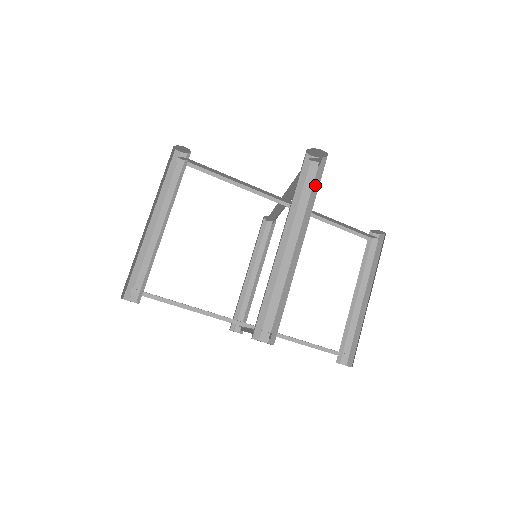
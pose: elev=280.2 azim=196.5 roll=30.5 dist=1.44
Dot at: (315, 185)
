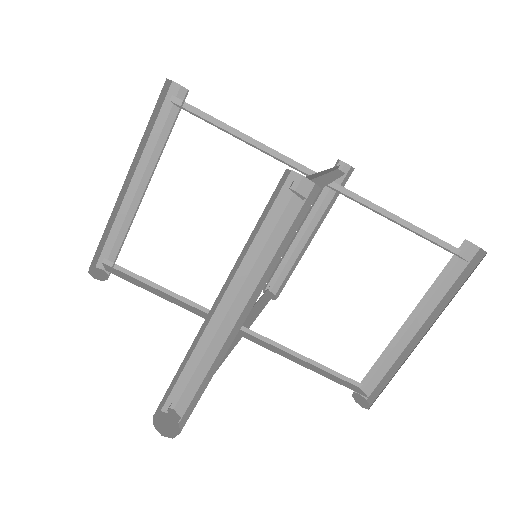
Dot at: (290, 231)
